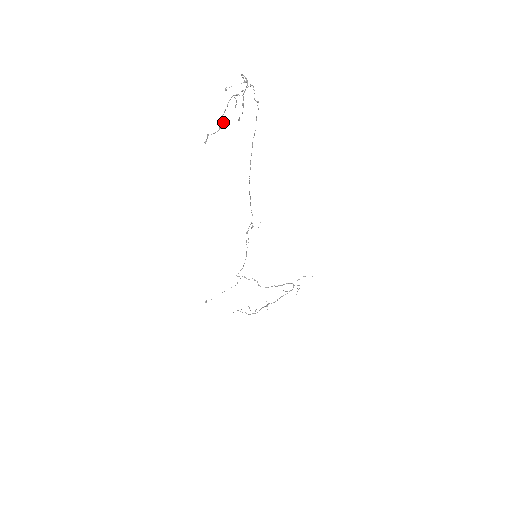
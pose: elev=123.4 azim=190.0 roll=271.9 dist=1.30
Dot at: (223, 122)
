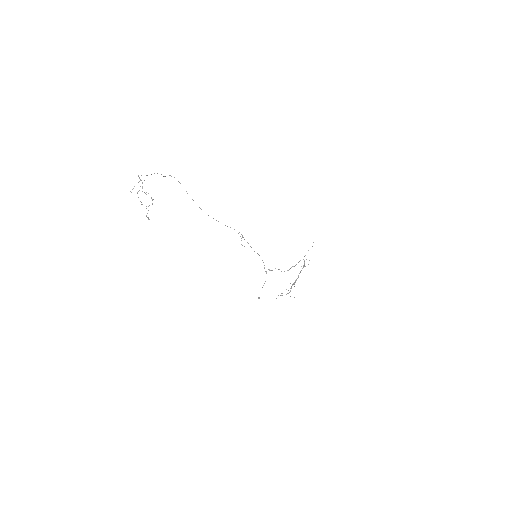
Dot at: (146, 206)
